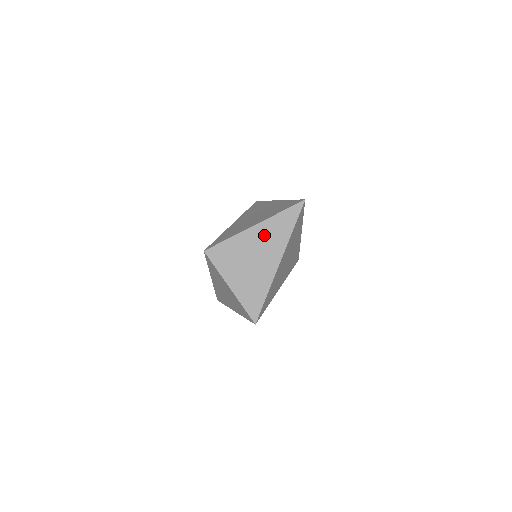
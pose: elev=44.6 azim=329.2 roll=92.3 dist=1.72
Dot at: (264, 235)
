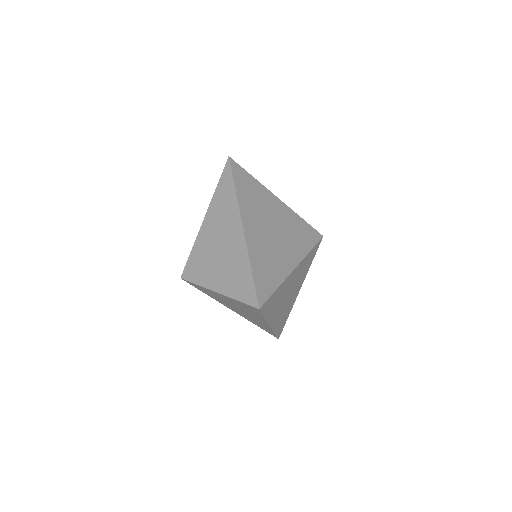
Dot at: (216, 218)
